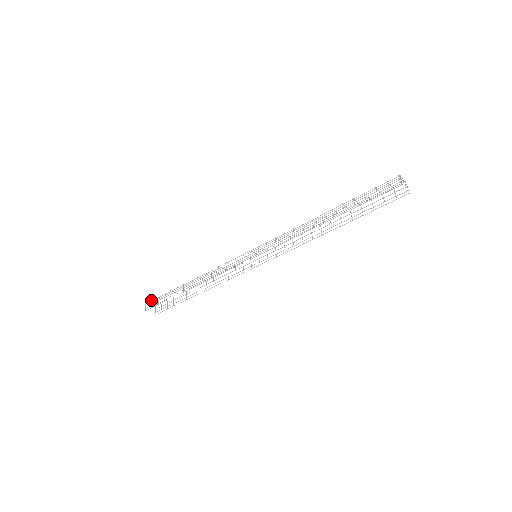
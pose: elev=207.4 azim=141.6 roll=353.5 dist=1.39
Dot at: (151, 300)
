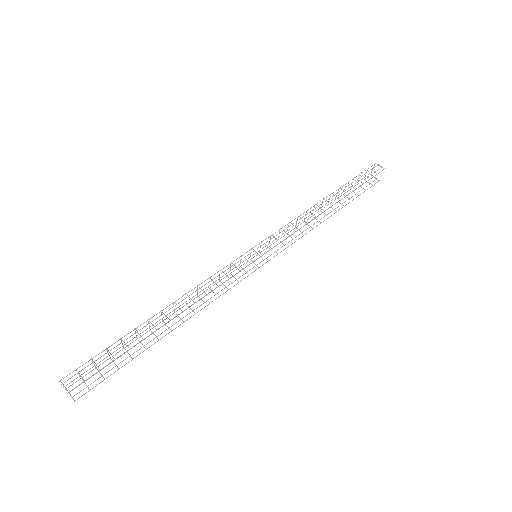
Dot at: occluded
